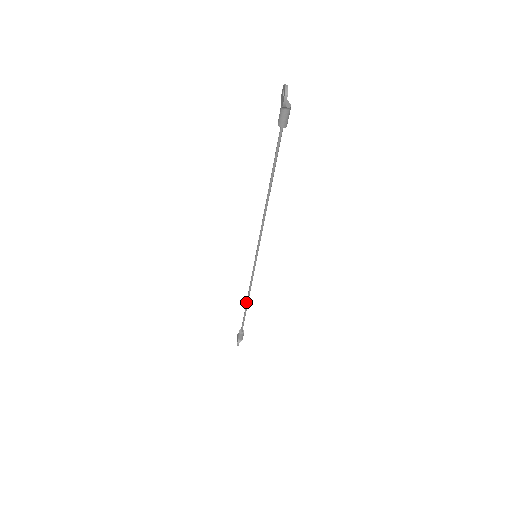
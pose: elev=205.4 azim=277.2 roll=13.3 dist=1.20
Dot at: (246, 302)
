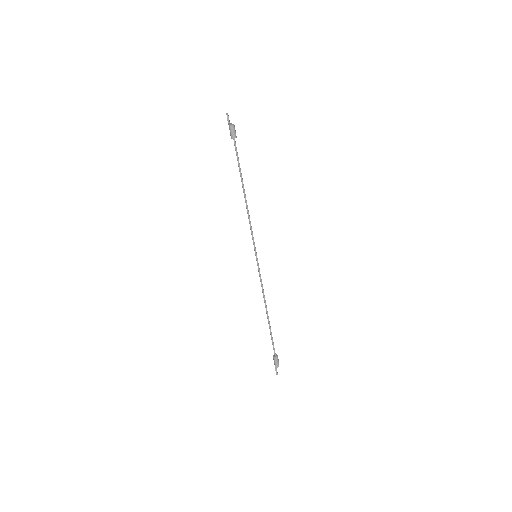
Dot at: (266, 313)
